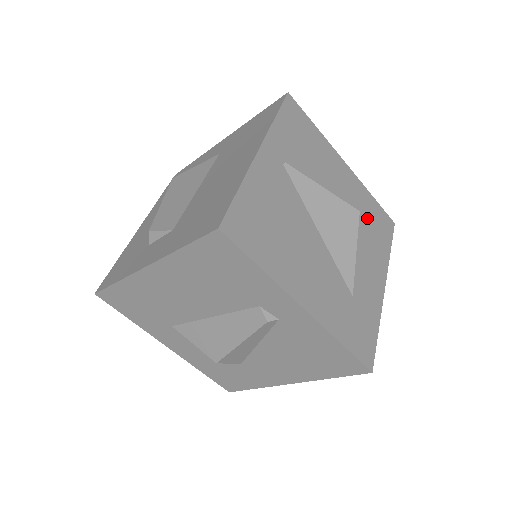
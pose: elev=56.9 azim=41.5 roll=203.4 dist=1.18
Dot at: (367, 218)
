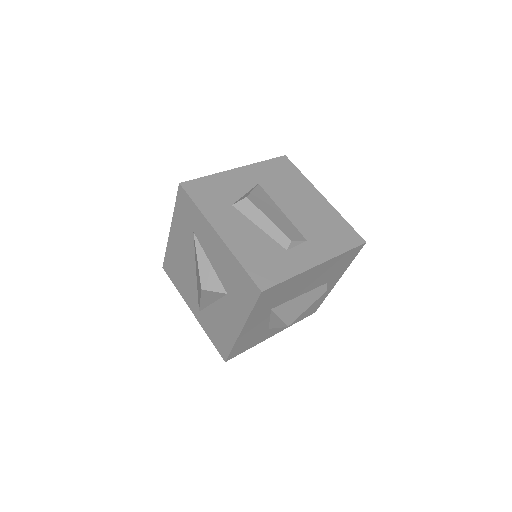
Dot at: occluded
